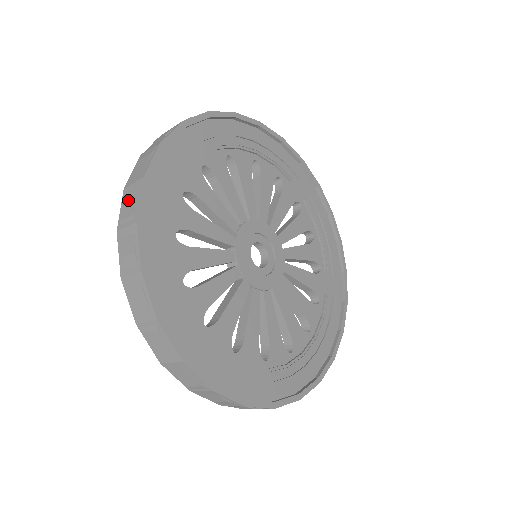
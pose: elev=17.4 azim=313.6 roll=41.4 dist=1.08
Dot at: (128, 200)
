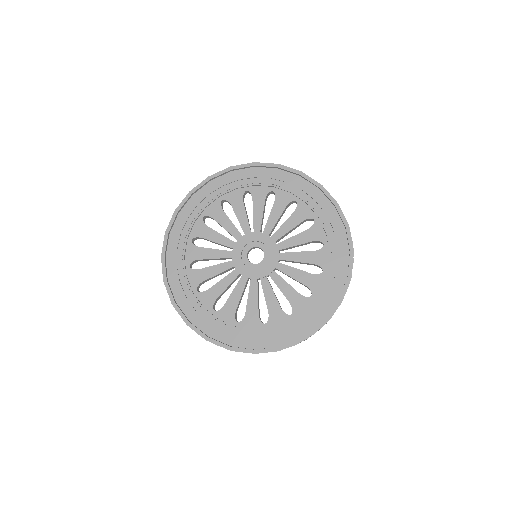
Dot at: occluded
